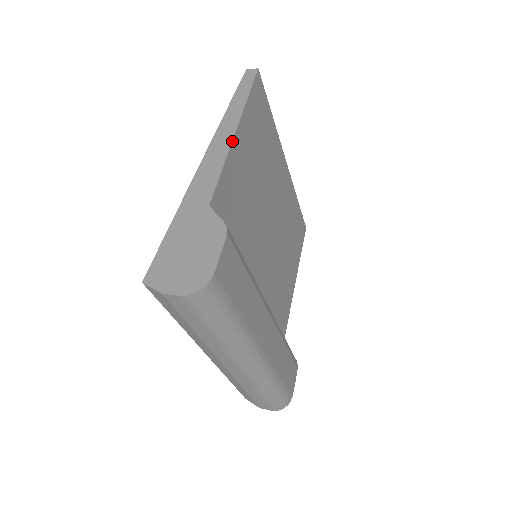
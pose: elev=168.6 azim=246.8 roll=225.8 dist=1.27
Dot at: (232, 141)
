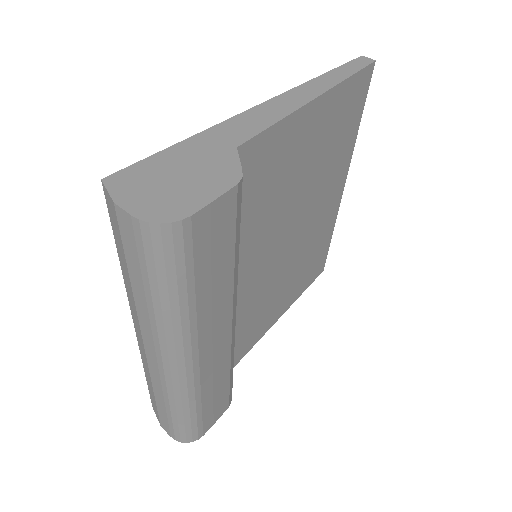
Dot at: (305, 104)
